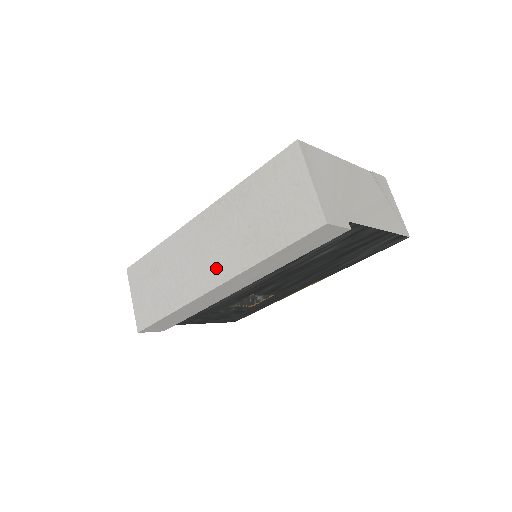
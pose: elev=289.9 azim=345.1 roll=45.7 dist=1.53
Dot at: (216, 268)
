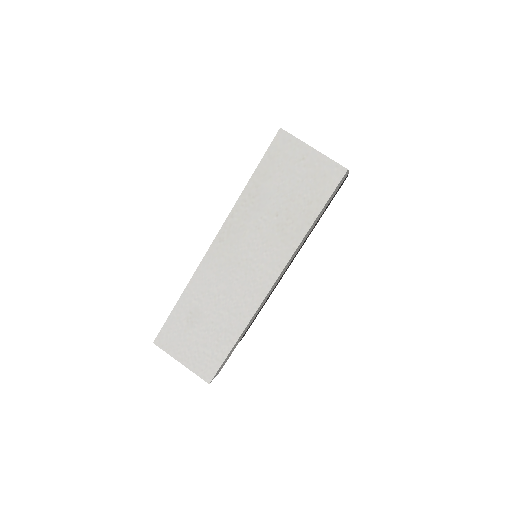
Dot at: (265, 267)
